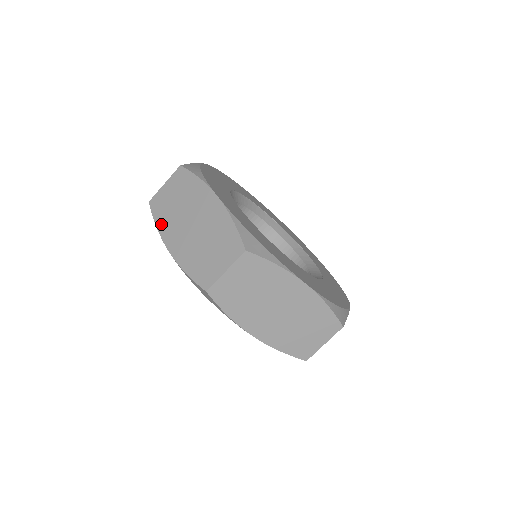
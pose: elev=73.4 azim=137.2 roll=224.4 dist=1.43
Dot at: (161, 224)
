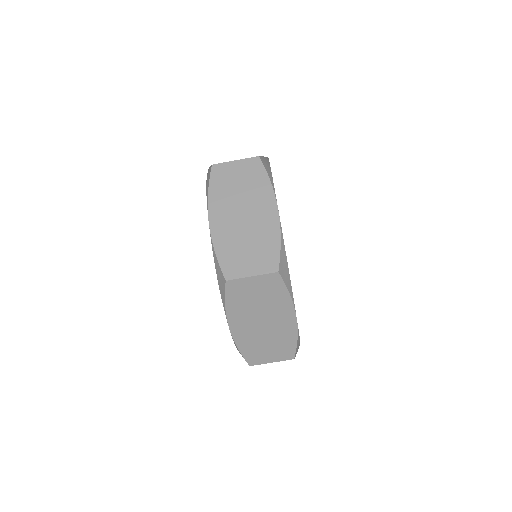
Dot at: occluded
